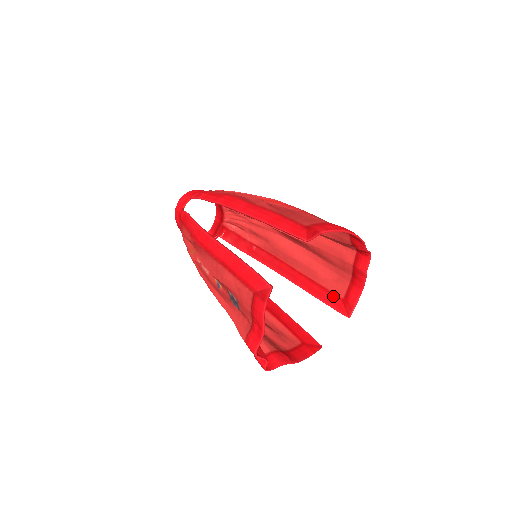
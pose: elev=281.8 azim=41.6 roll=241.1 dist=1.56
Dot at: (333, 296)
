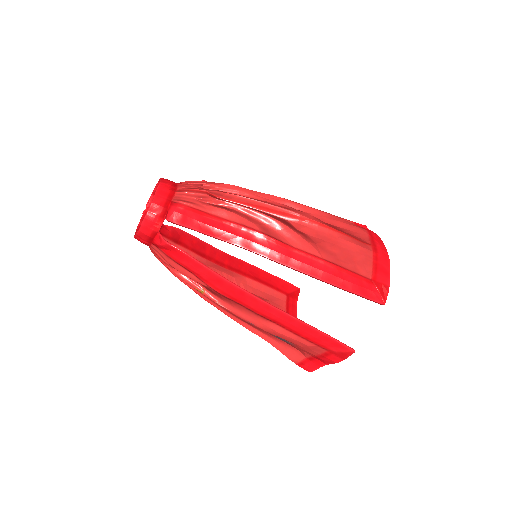
Dot at: occluded
